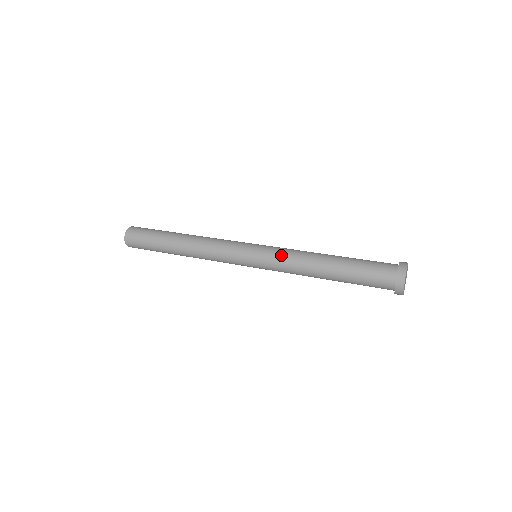
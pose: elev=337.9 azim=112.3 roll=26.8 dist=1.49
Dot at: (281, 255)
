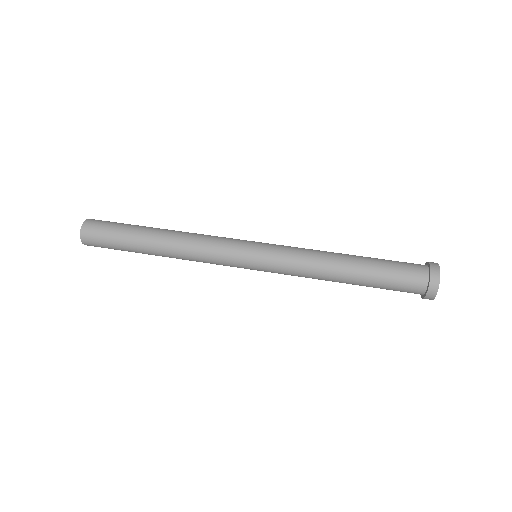
Dot at: (291, 253)
